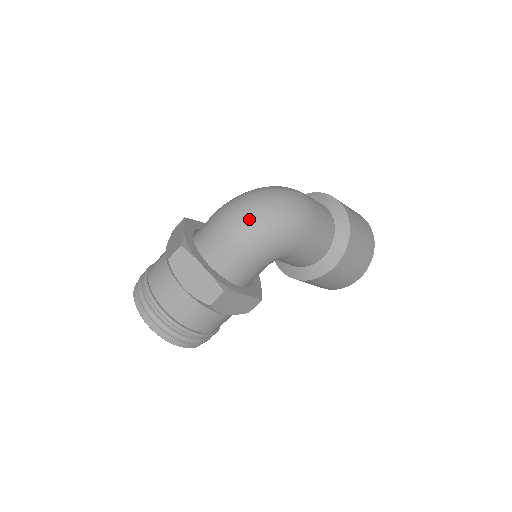
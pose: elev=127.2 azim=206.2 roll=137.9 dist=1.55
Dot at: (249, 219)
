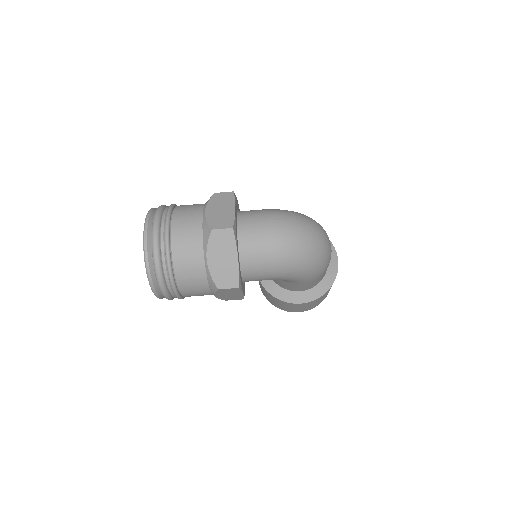
Dot at: (296, 245)
